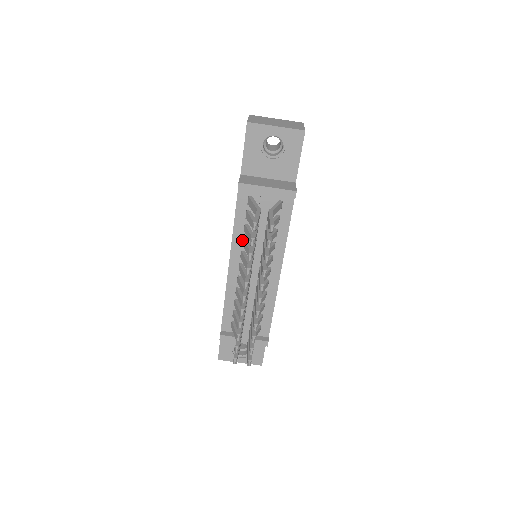
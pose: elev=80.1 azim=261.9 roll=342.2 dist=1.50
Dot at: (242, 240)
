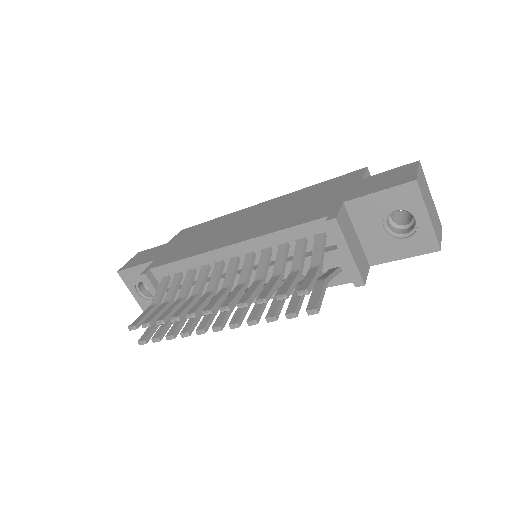
Dot at: (267, 247)
